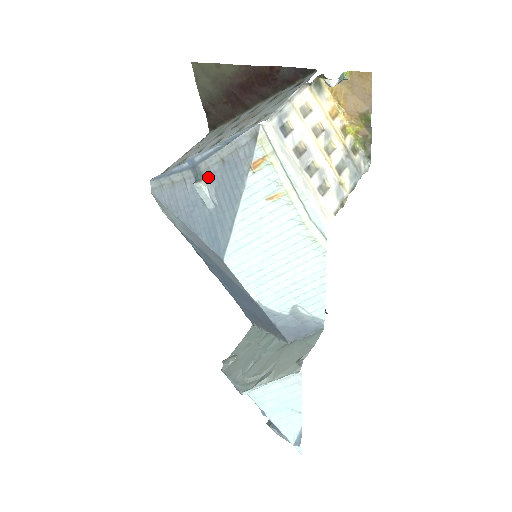
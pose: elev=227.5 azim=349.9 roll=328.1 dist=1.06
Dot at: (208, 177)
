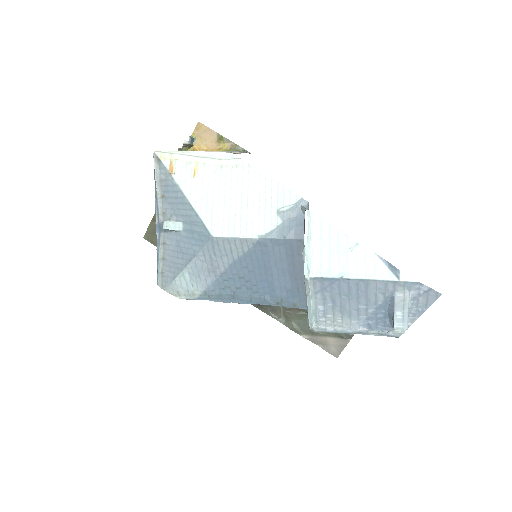
Dot at: (167, 217)
